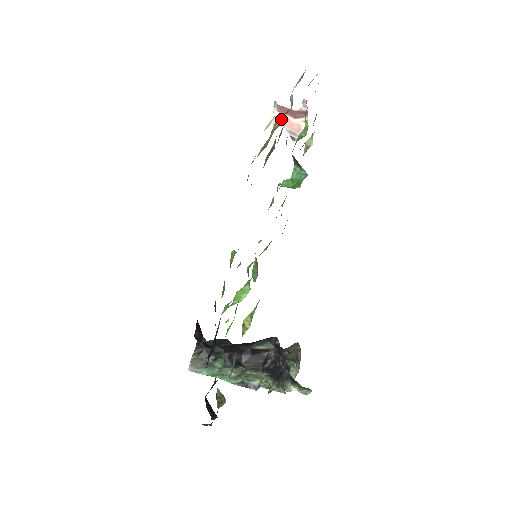
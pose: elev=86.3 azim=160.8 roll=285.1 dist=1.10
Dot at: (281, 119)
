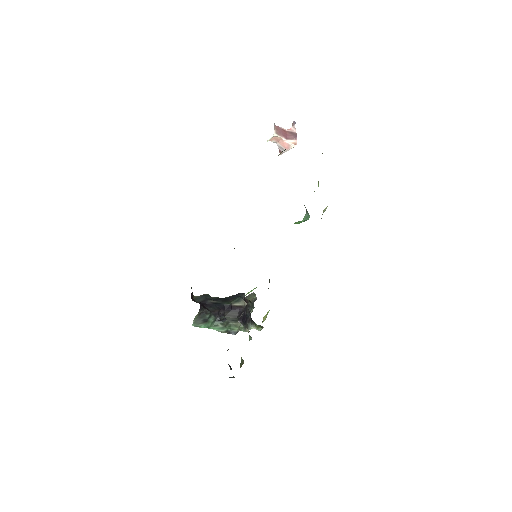
Dot at: (284, 150)
